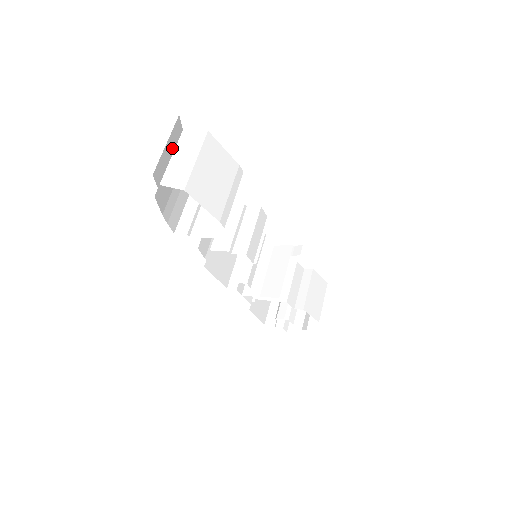
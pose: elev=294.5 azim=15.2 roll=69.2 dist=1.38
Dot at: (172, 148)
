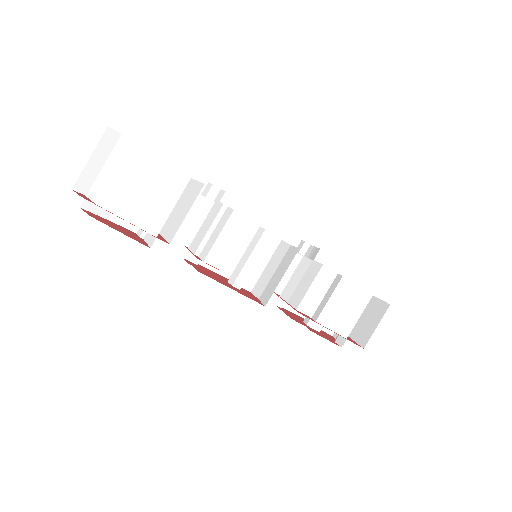
Dot at: (107, 158)
